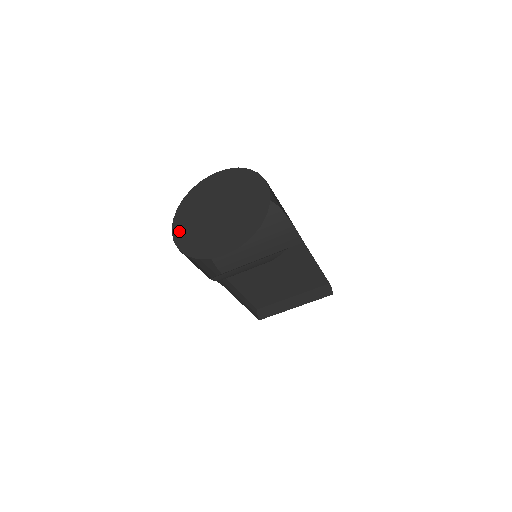
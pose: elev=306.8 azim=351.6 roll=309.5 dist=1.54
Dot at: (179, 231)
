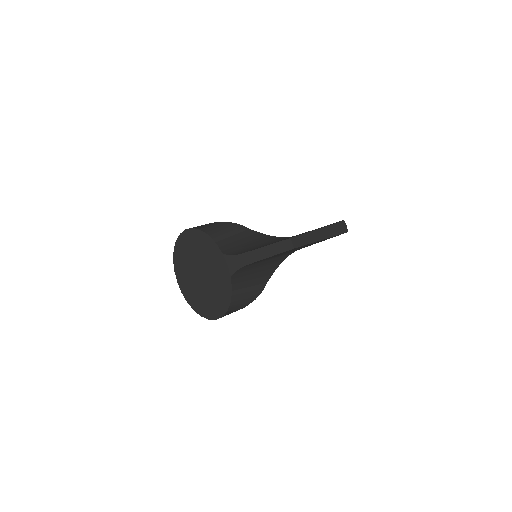
Dot at: (181, 284)
